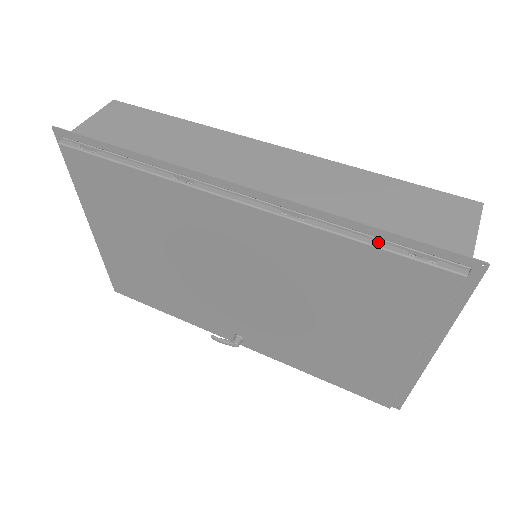
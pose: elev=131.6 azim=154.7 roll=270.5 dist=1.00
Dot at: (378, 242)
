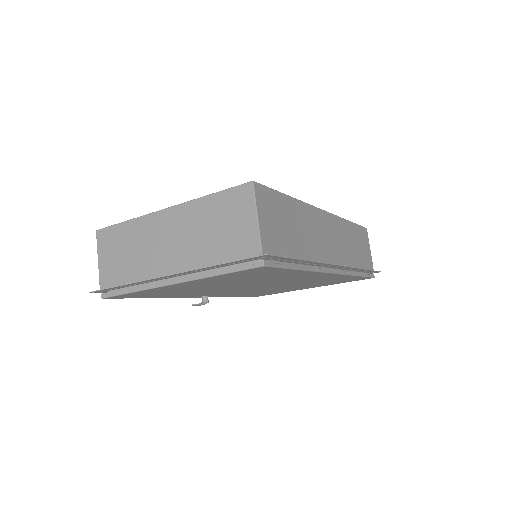
Dot at: (362, 273)
